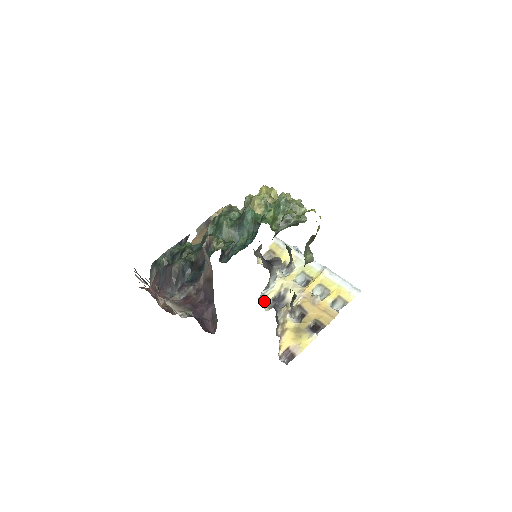
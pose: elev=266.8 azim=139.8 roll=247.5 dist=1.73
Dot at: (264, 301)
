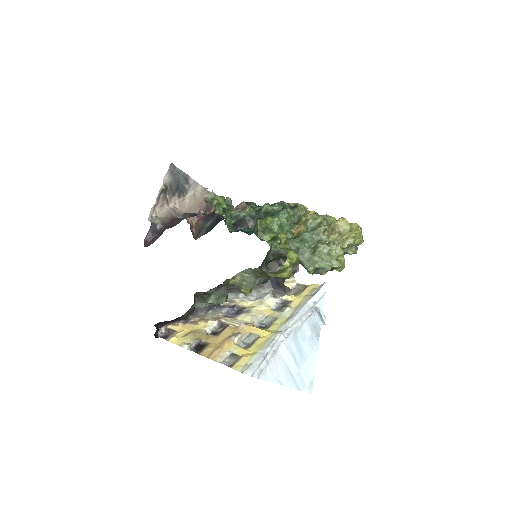
Dot at: (233, 300)
